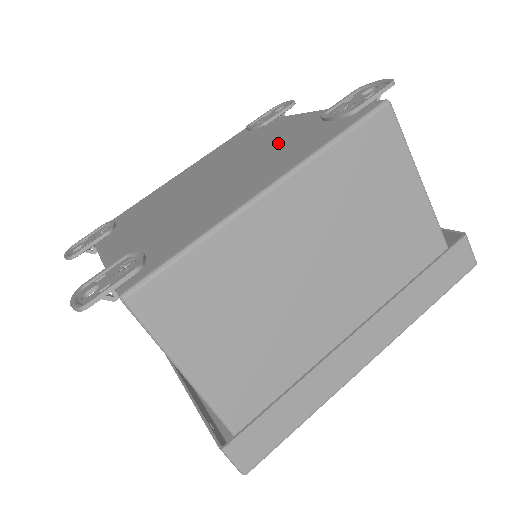
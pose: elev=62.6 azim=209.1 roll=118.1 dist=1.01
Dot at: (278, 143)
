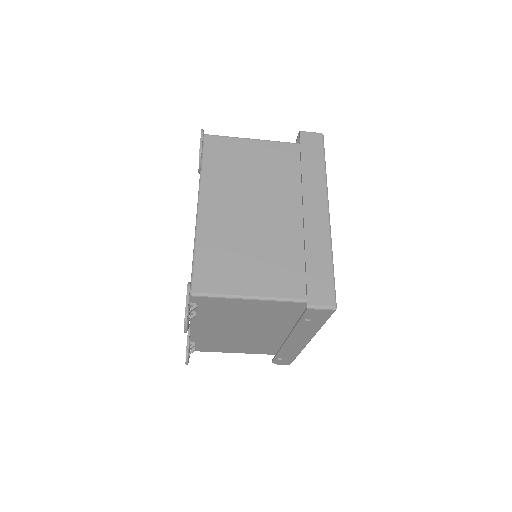
Dot at: occluded
